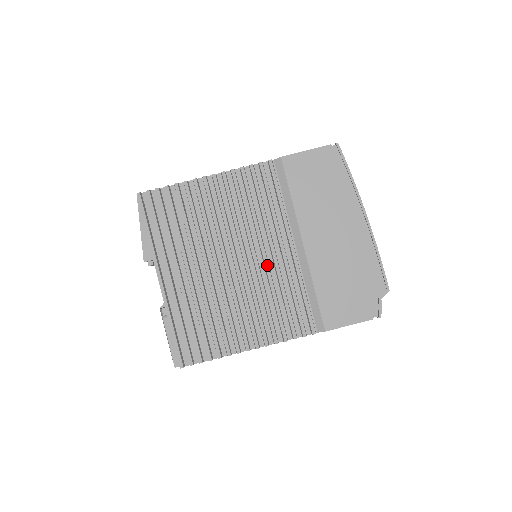
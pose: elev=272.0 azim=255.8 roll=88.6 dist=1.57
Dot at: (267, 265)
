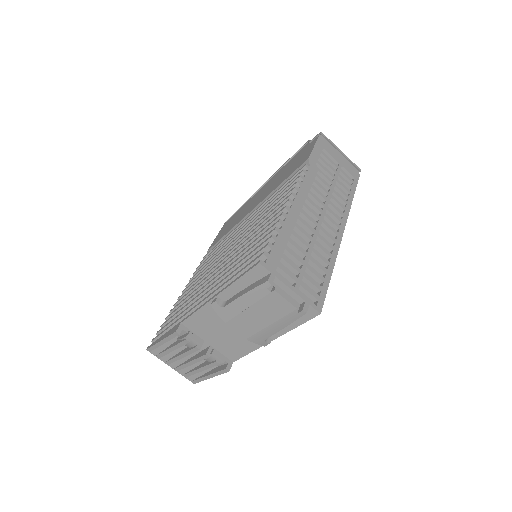
Dot at: (245, 228)
